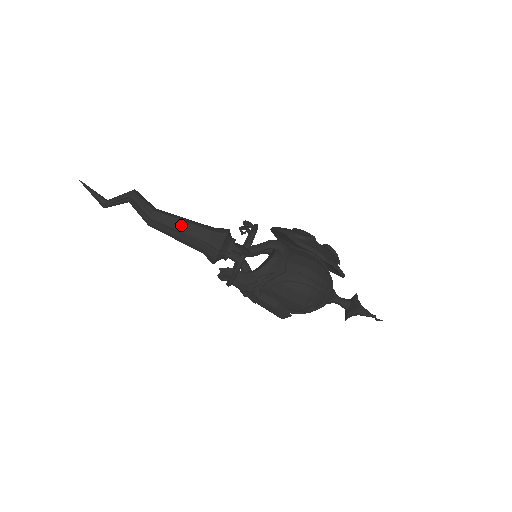
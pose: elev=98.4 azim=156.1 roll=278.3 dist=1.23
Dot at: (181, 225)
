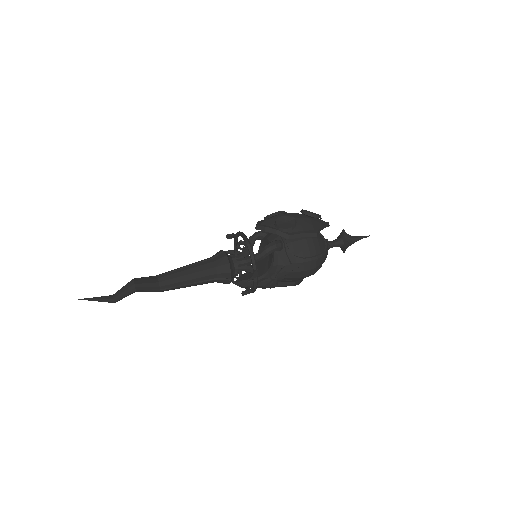
Dot at: (188, 279)
